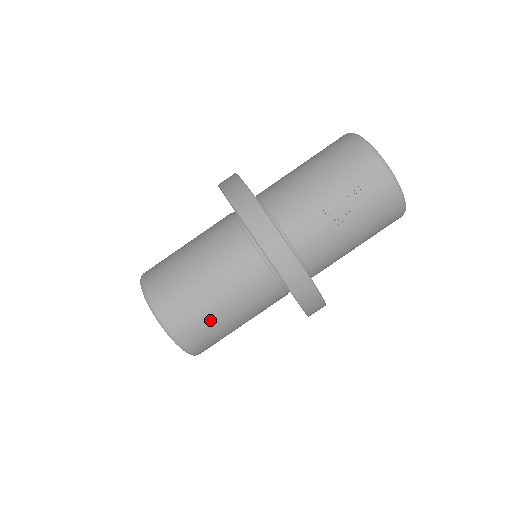
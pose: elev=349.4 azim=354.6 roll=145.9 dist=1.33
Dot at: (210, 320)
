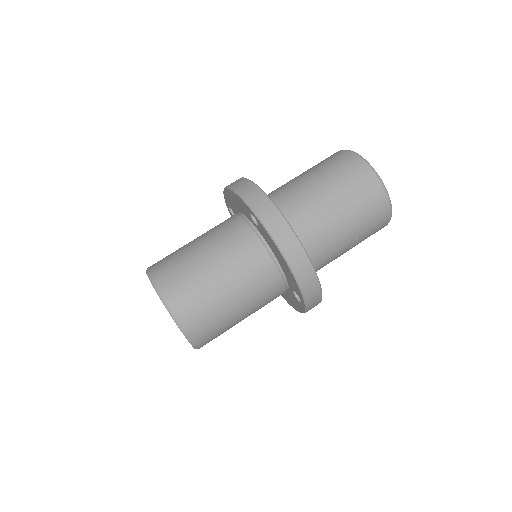
Dot at: (228, 329)
